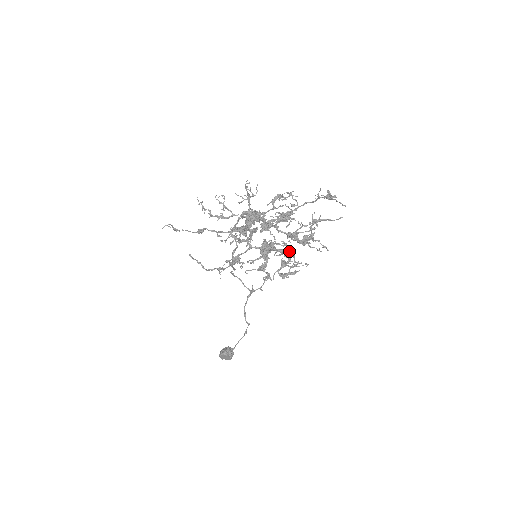
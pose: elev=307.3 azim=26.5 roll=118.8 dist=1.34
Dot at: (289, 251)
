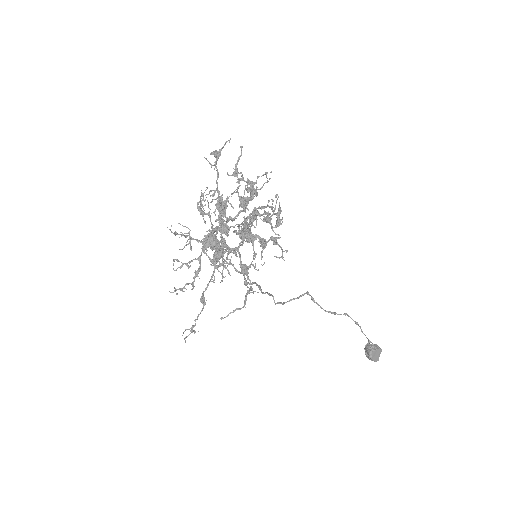
Dot at: (256, 210)
